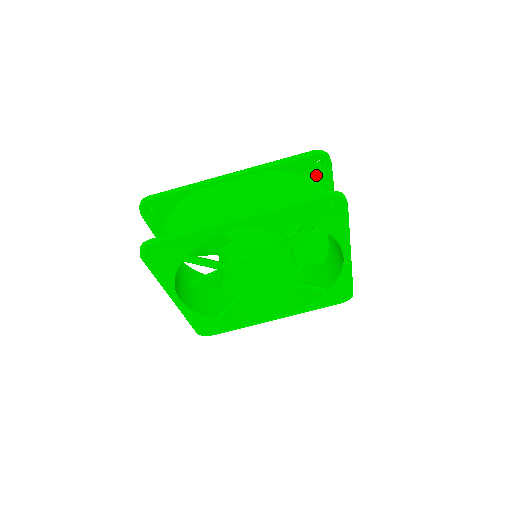
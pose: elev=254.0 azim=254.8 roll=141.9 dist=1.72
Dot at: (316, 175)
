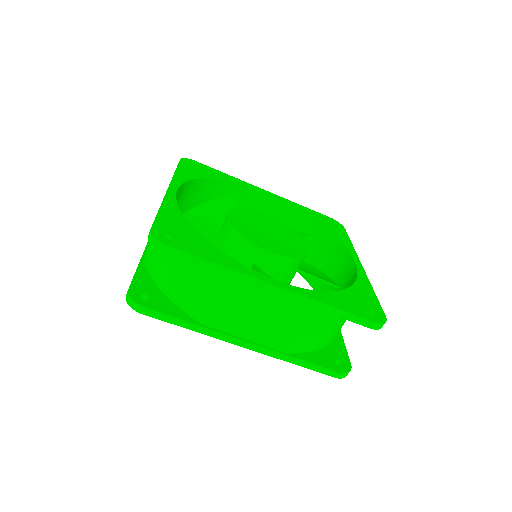
Dot at: occluded
